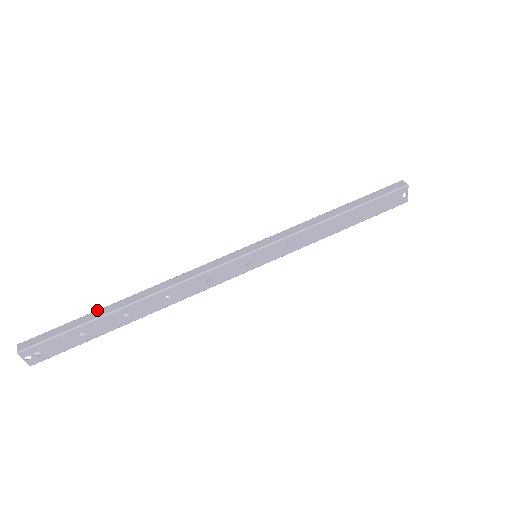
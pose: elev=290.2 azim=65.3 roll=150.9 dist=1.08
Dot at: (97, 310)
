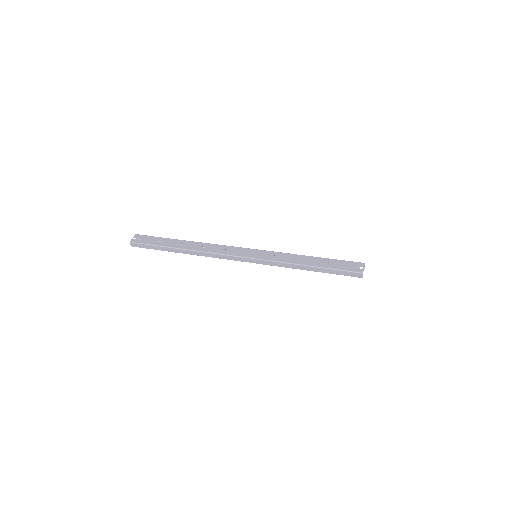
Dot at: occluded
